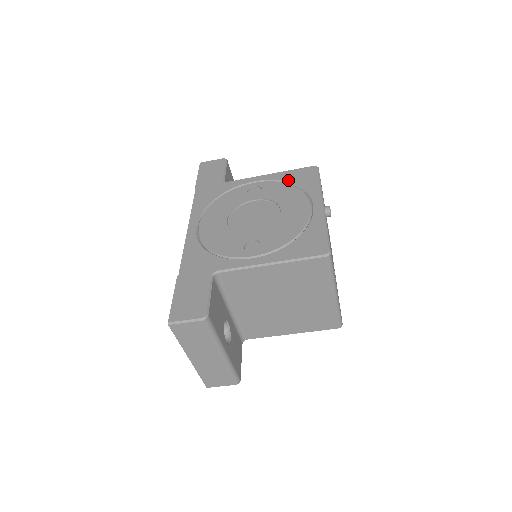
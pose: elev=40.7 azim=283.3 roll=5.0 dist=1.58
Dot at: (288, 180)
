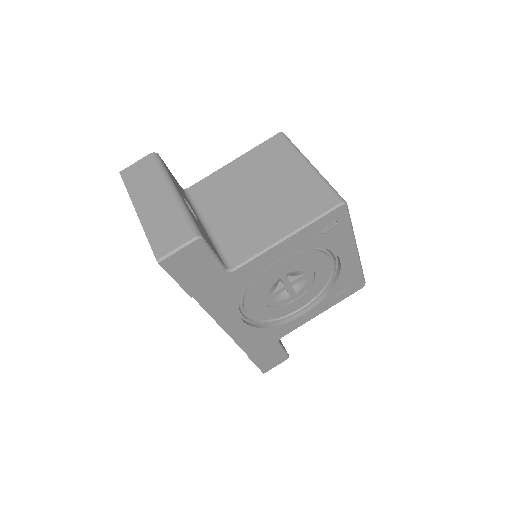
Dot at: occluded
